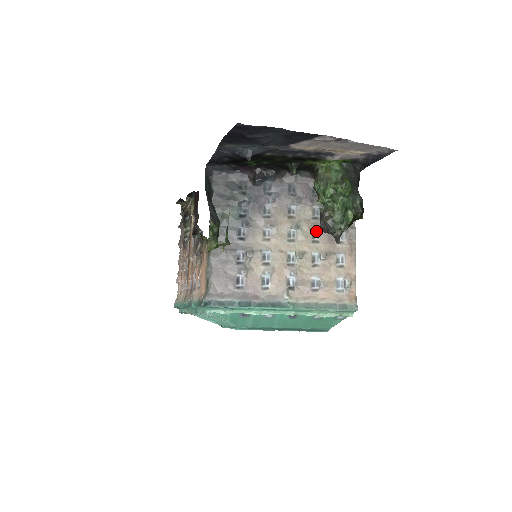
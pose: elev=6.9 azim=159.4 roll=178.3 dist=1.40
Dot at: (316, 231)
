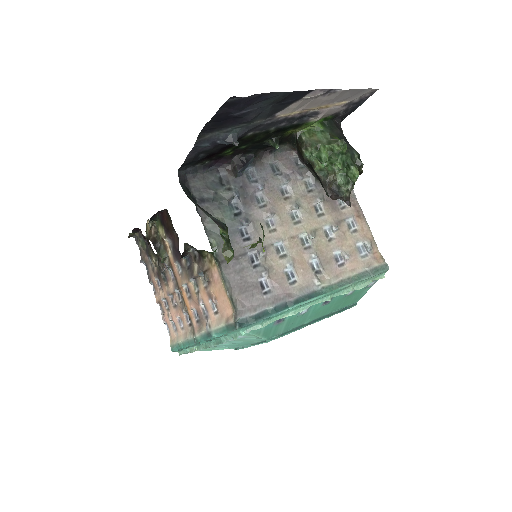
Dot at: (317, 204)
